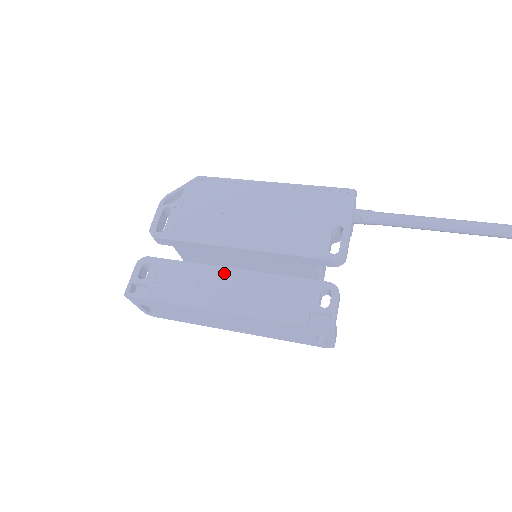
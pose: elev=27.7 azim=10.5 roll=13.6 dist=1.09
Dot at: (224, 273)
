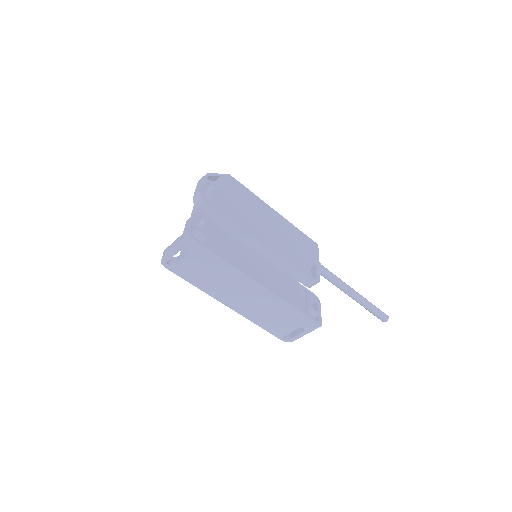
Dot at: (258, 257)
